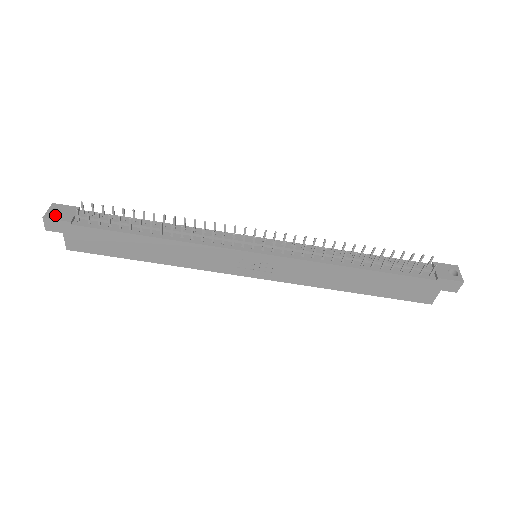
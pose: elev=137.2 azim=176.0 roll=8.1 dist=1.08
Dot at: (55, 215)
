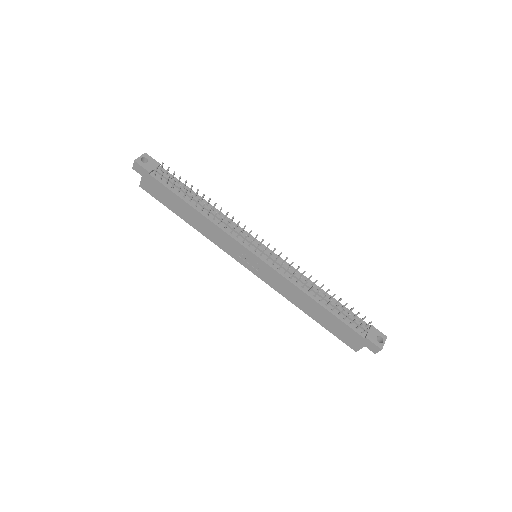
Dot at: occluded
